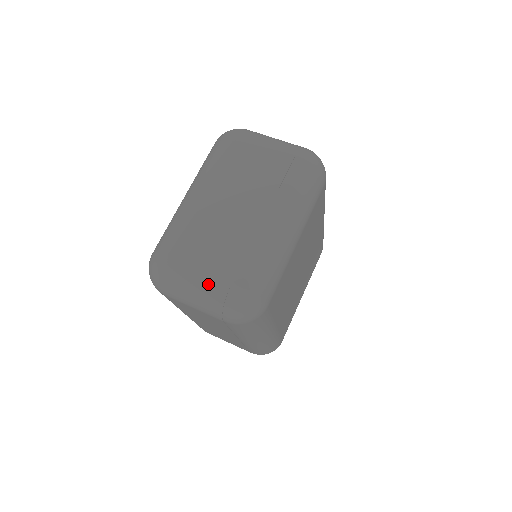
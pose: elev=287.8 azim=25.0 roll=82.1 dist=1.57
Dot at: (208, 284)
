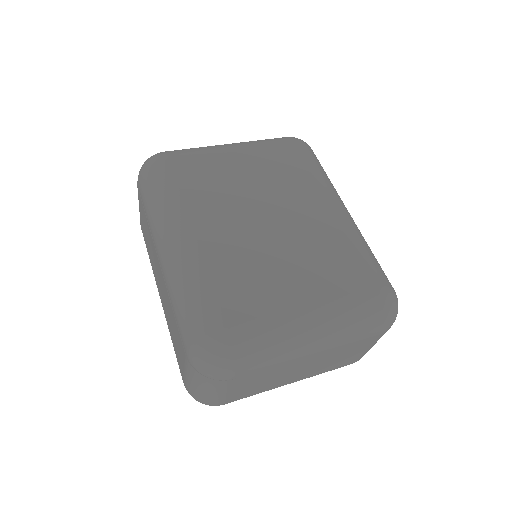
Dot at: occluded
